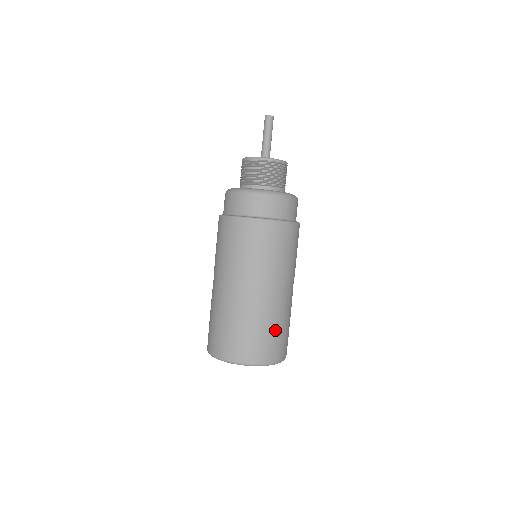
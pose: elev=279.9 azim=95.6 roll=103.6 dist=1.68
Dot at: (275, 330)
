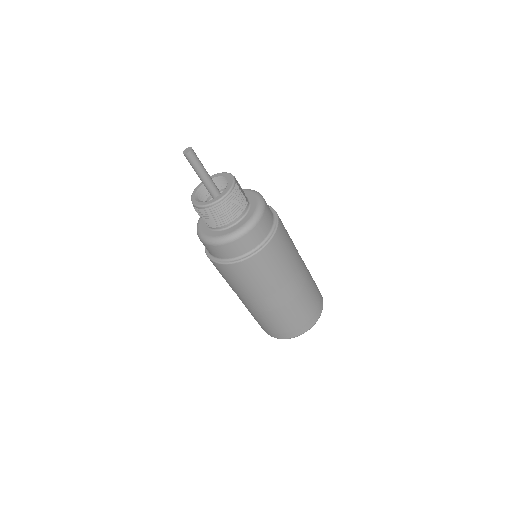
Dot at: (308, 303)
